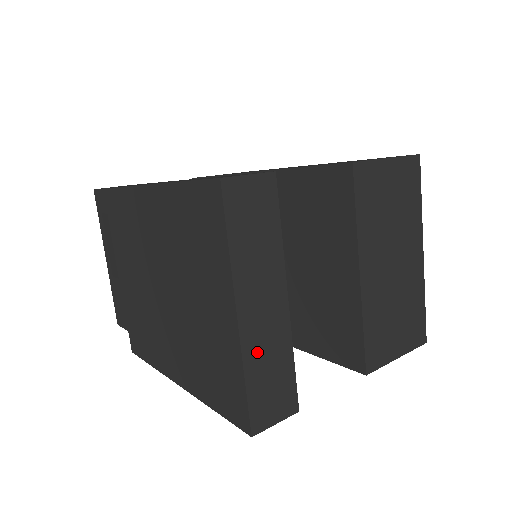
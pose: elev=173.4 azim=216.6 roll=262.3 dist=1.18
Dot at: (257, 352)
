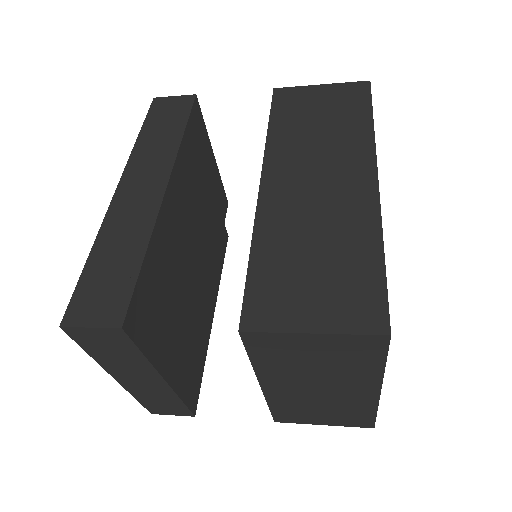
Dot at: (142, 393)
